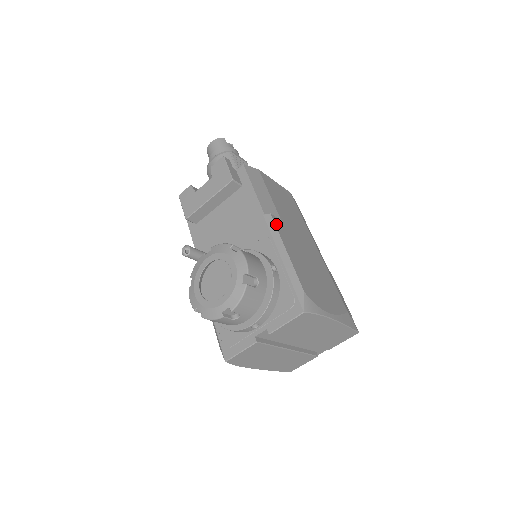
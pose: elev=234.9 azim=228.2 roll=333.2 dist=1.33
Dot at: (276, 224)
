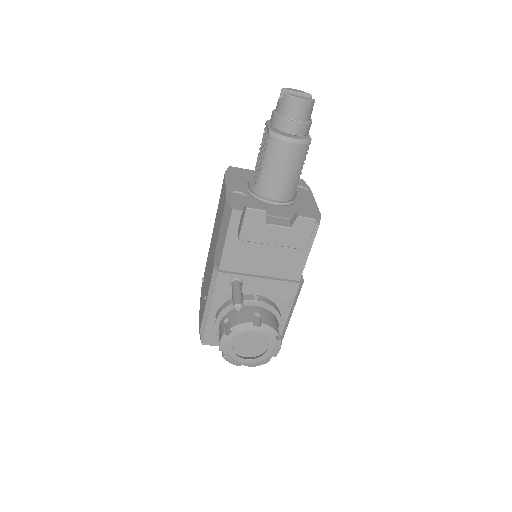
Dot at: occluded
